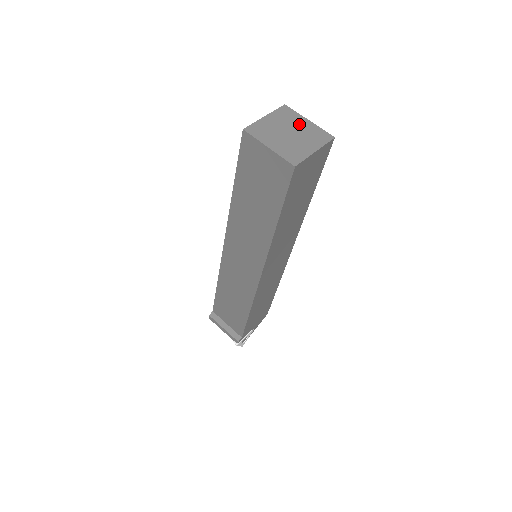
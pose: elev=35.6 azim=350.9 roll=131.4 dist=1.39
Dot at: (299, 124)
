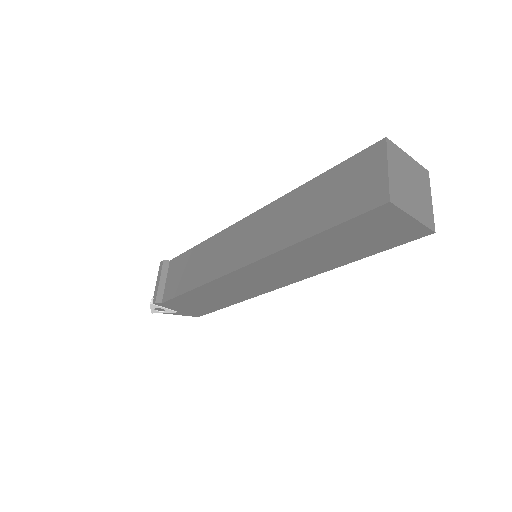
Dot at: (423, 191)
